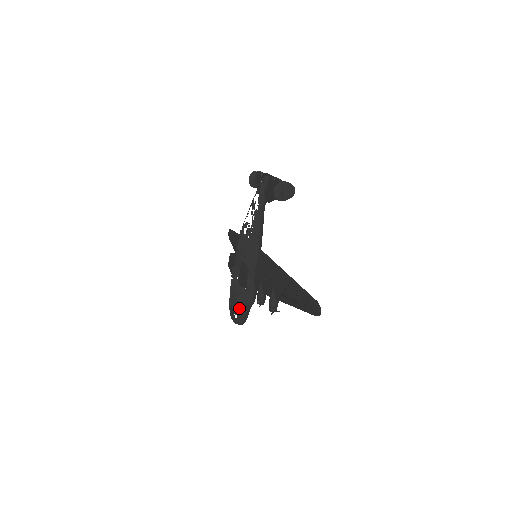
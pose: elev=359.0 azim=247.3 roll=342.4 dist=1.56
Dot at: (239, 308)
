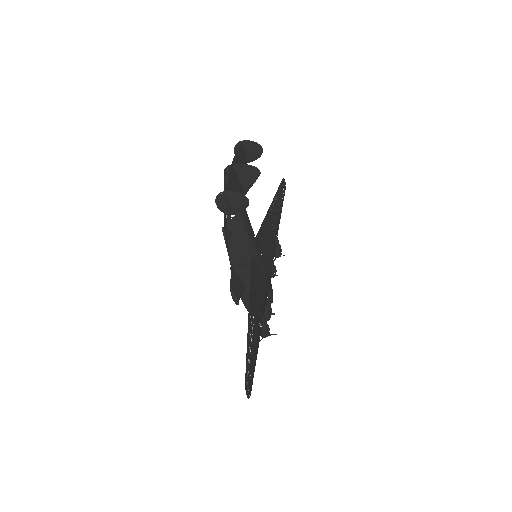
Dot at: occluded
